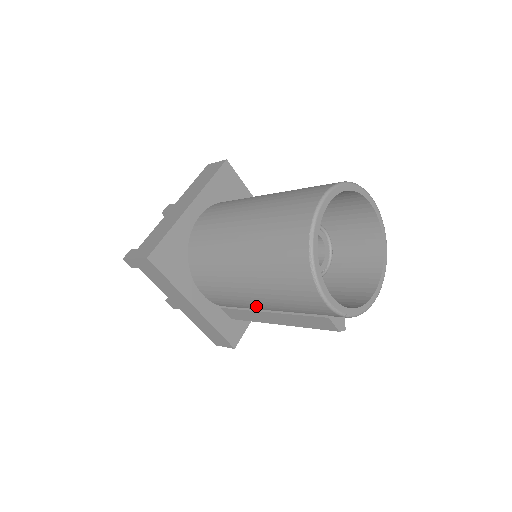
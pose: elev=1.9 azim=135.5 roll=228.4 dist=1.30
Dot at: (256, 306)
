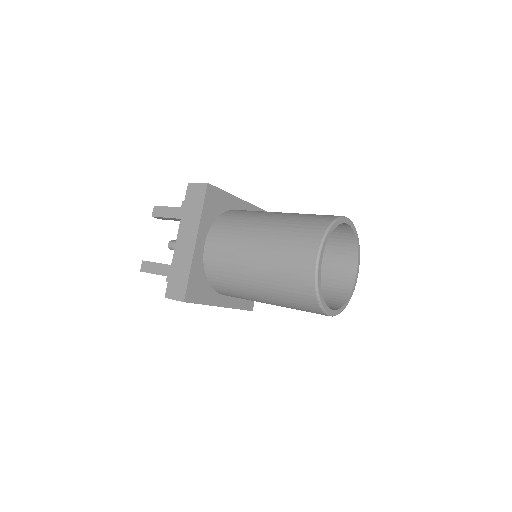
Dot at: occluded
